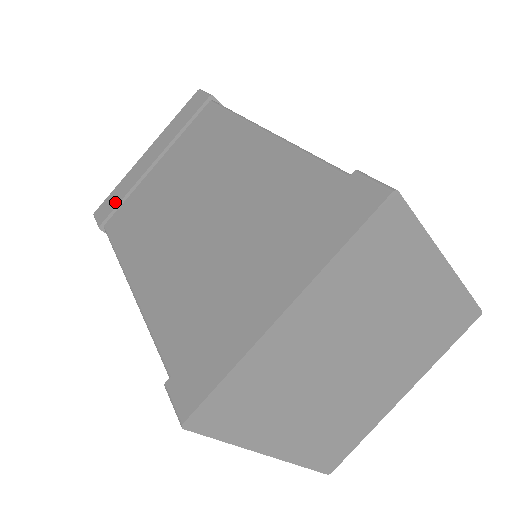
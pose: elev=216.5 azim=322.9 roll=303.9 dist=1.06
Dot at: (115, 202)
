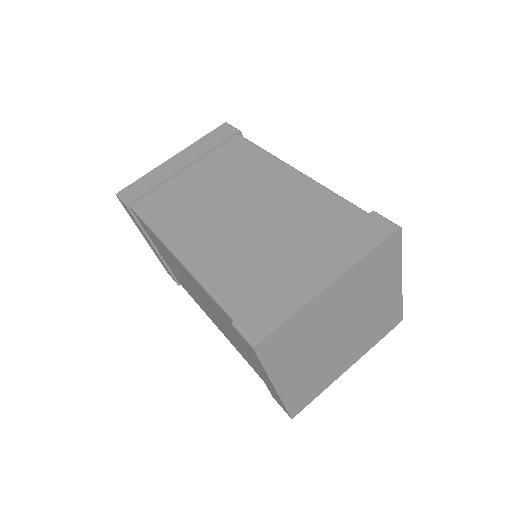
Dot at: (144, 189)
